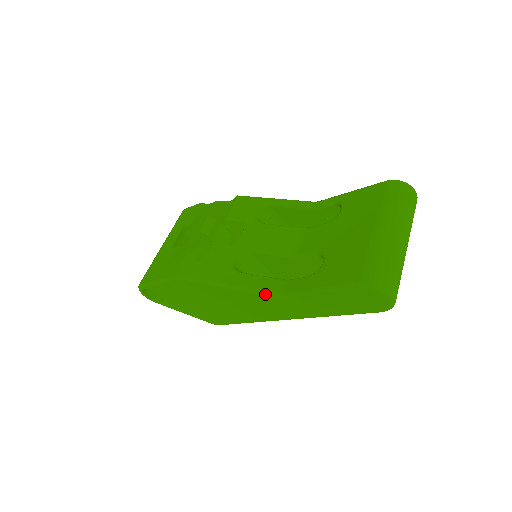
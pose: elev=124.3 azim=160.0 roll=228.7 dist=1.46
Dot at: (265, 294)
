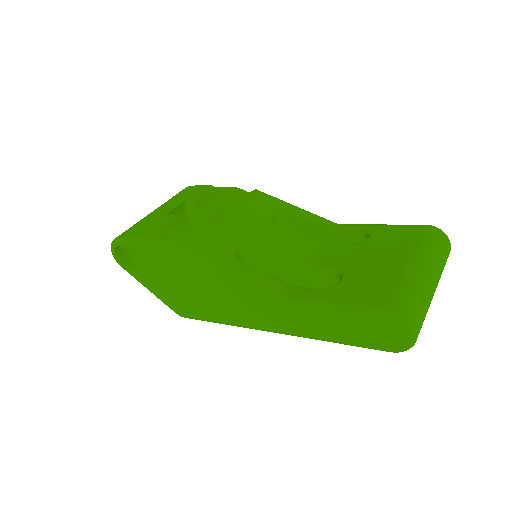
Dot at: (264, 292)
